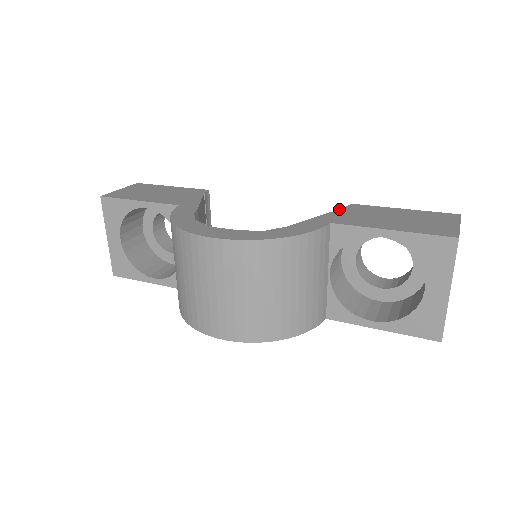
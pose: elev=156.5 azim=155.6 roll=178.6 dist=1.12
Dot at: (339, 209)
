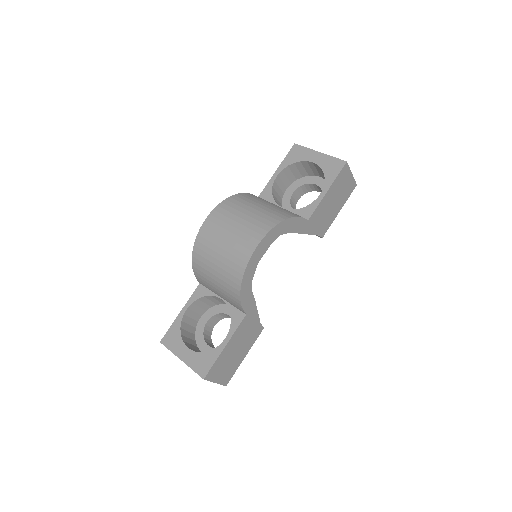
Dot at: occluded
